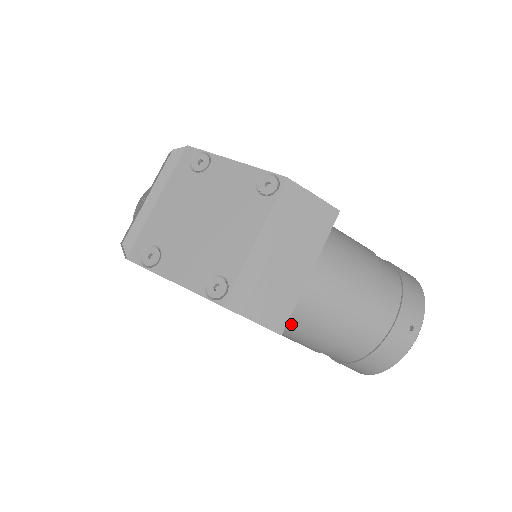
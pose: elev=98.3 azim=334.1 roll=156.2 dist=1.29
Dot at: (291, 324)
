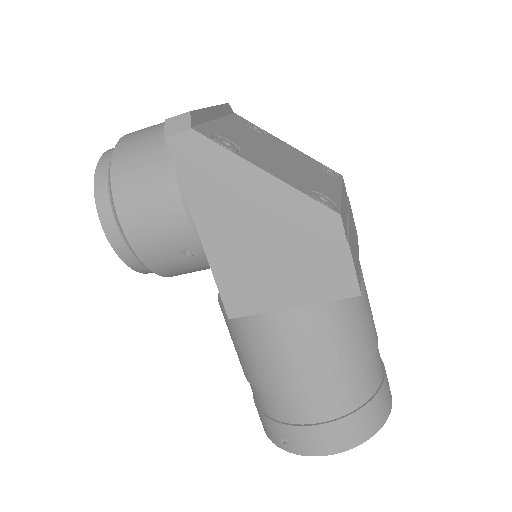
Dot at: (333, 313)
